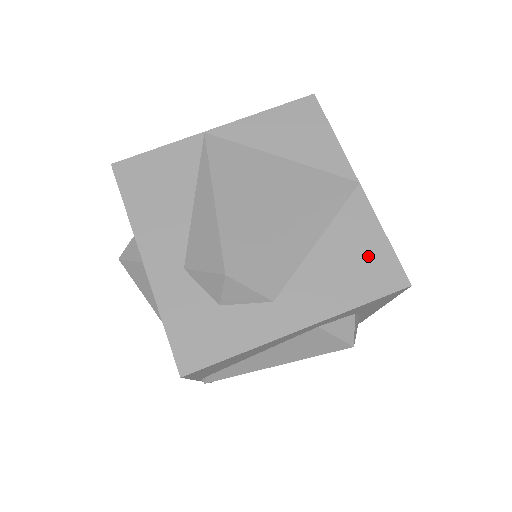
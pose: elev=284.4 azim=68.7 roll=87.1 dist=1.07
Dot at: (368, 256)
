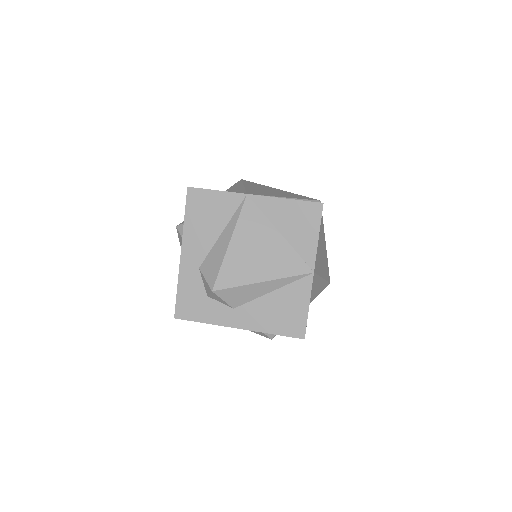
Dot at: (293, 313)
